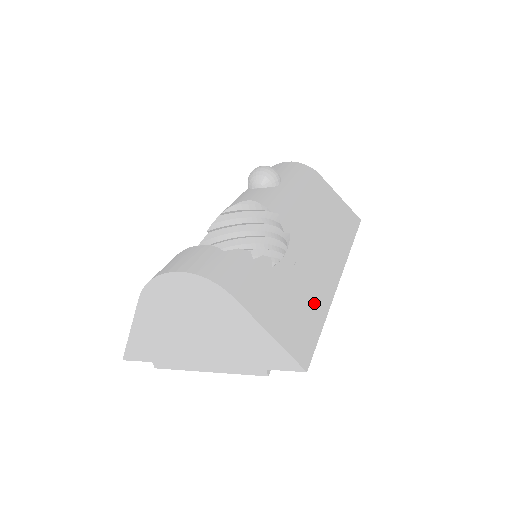
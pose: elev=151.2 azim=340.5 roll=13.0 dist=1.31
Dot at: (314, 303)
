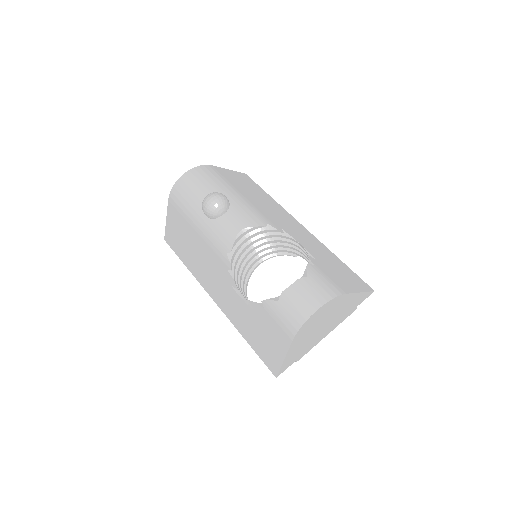
Dot at: (331, 256)
